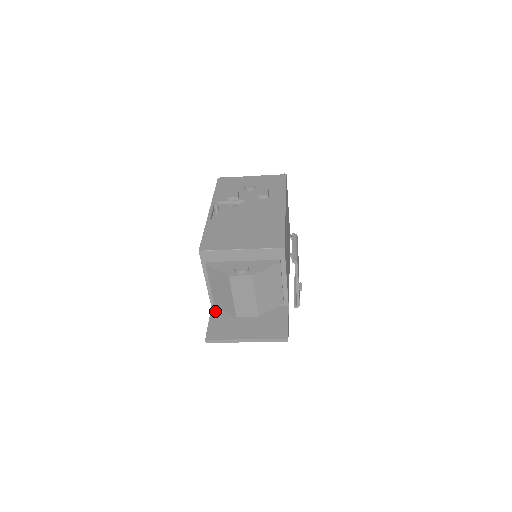
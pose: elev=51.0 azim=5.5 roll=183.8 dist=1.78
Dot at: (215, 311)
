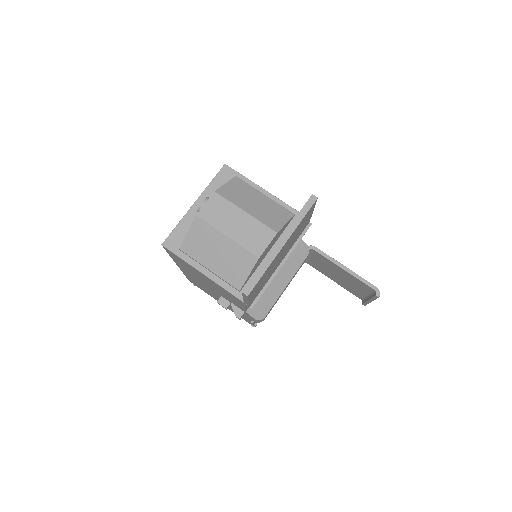
Dot at: occluded
